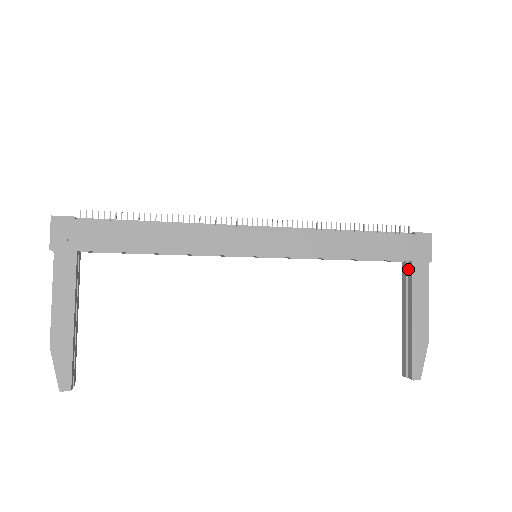
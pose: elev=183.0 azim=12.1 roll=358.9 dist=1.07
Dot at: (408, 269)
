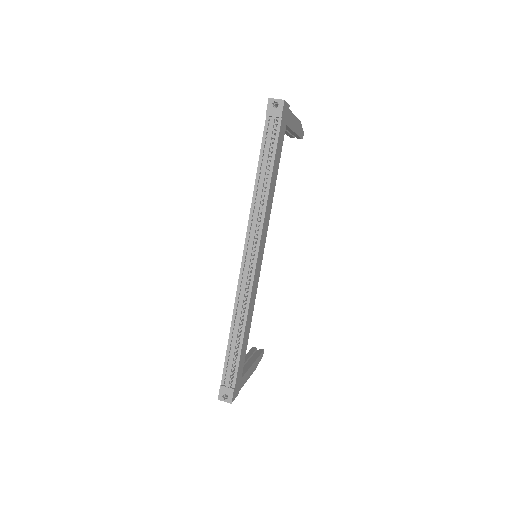
Dot at: occluded
